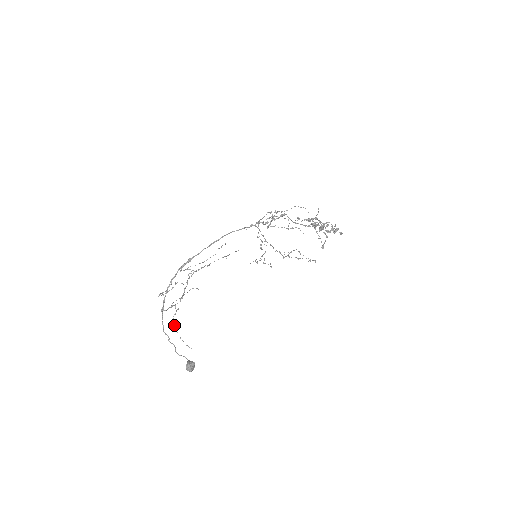
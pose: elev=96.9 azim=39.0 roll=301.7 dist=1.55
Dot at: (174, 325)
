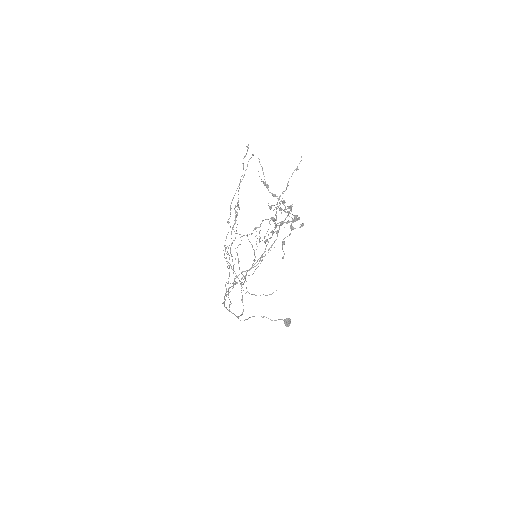
Dot at: (255, 295)
